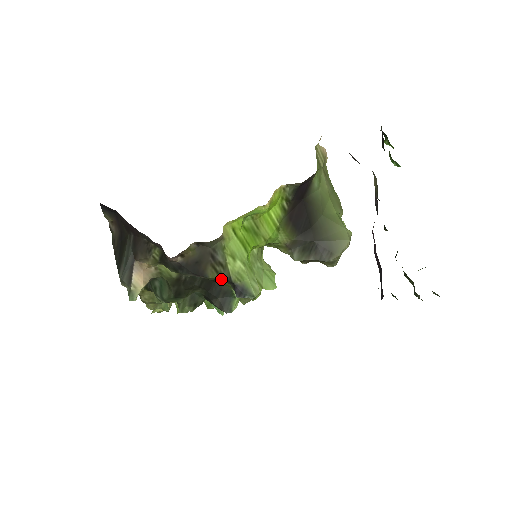
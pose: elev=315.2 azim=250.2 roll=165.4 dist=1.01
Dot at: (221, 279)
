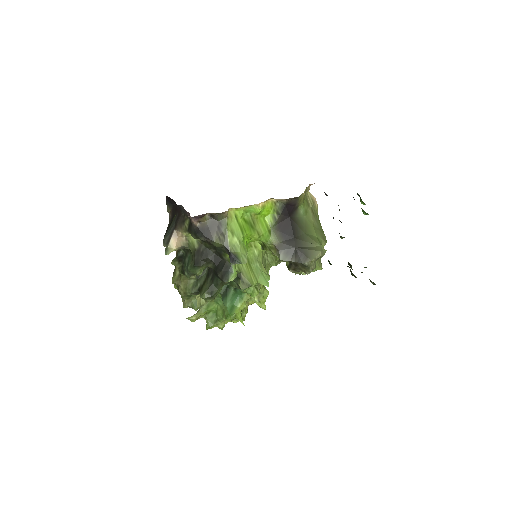
Dot at: (225, 255)
